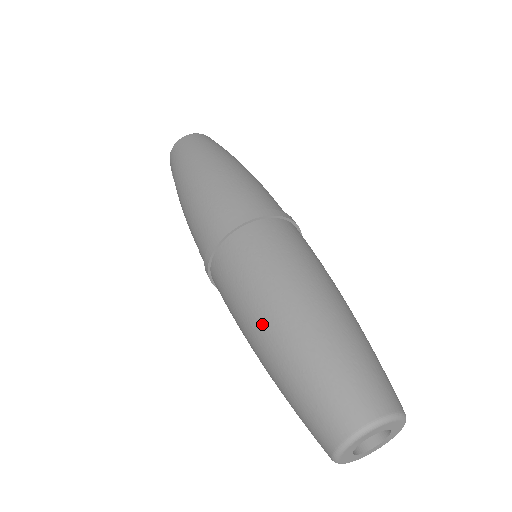
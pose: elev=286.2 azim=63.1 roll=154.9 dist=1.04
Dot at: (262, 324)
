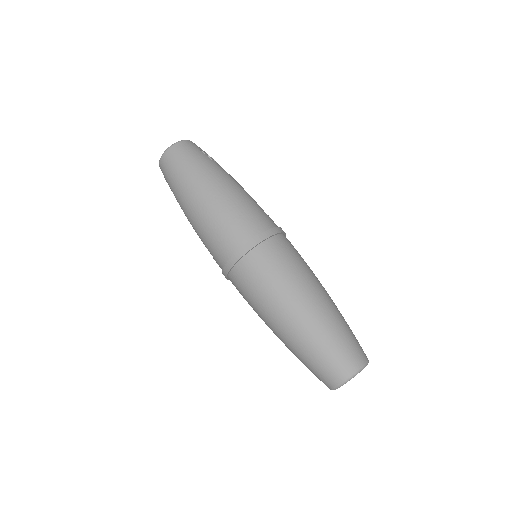
Dot at: (277, 324)
